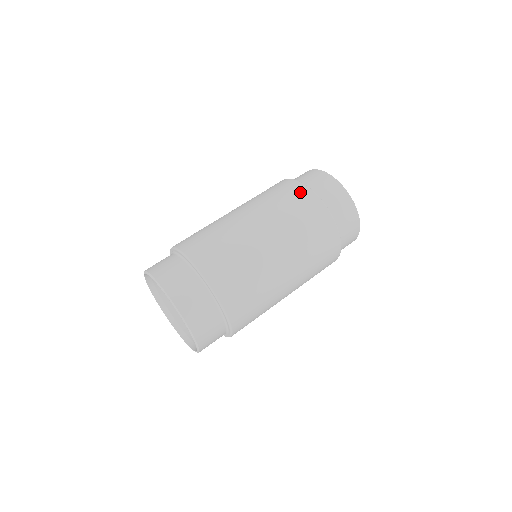
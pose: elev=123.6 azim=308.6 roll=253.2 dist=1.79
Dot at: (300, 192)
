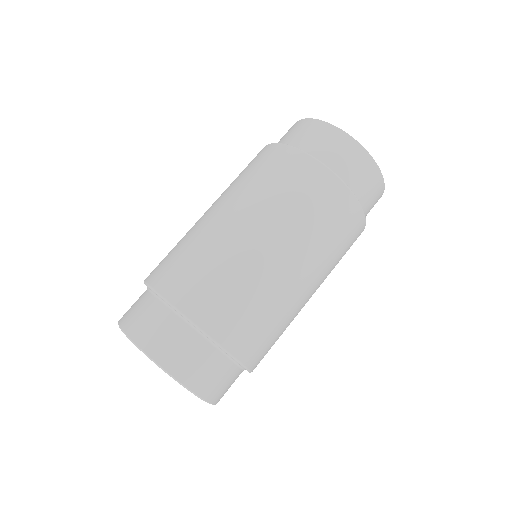
Dot at: (352, 216)
